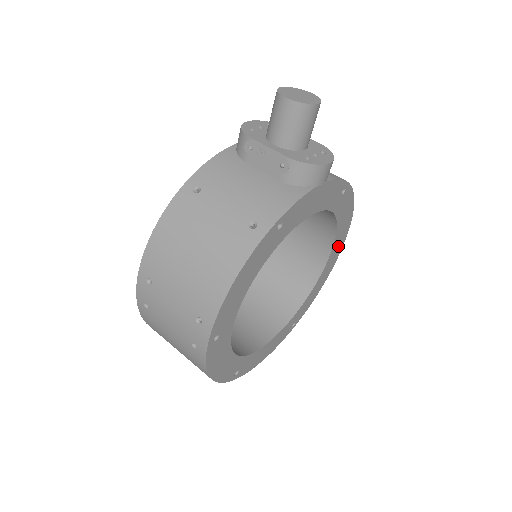
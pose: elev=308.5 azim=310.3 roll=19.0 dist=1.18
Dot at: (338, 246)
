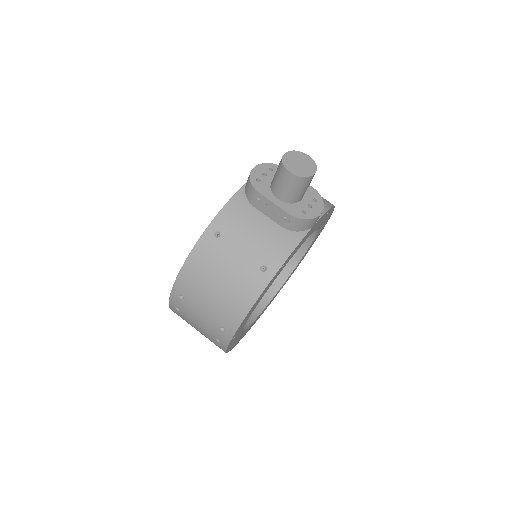
Dot at: (318, 234)
